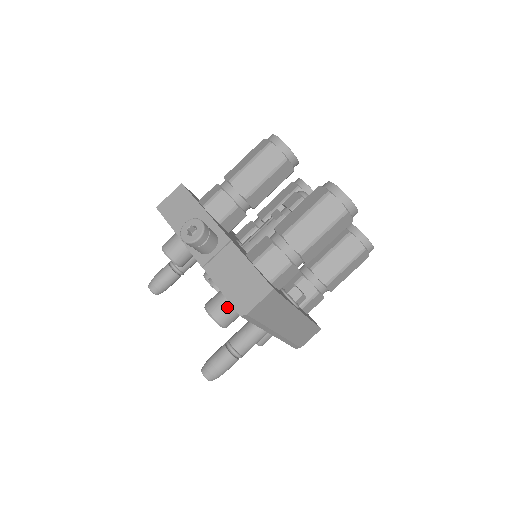
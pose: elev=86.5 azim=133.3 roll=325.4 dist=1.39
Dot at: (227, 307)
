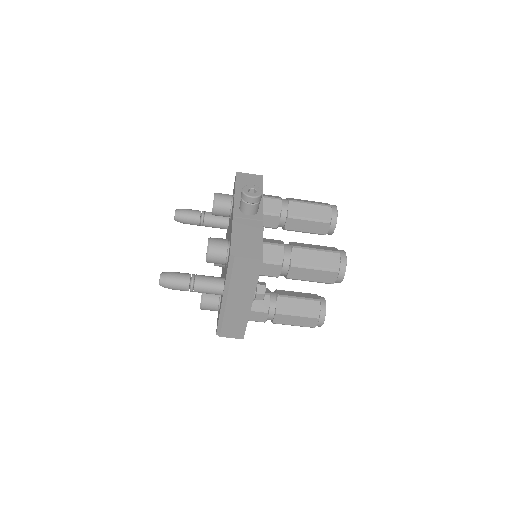
Dot at: (223, 249)
